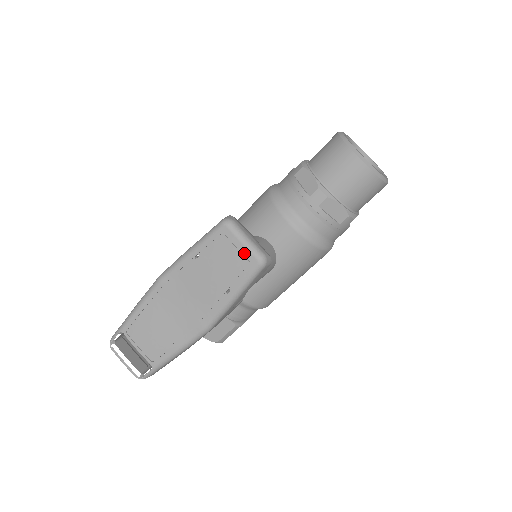
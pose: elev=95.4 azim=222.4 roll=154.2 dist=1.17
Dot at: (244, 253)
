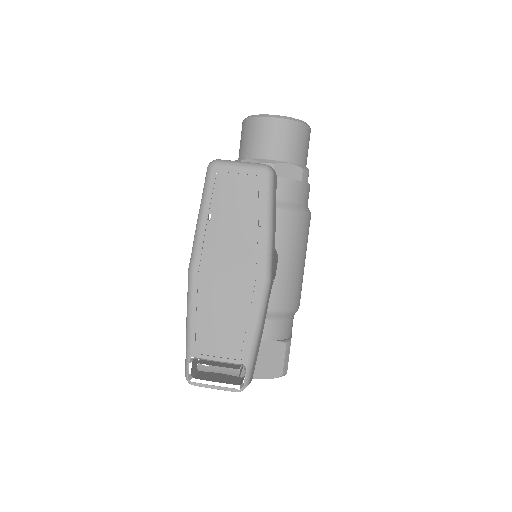
Dot at: (247, 175)
